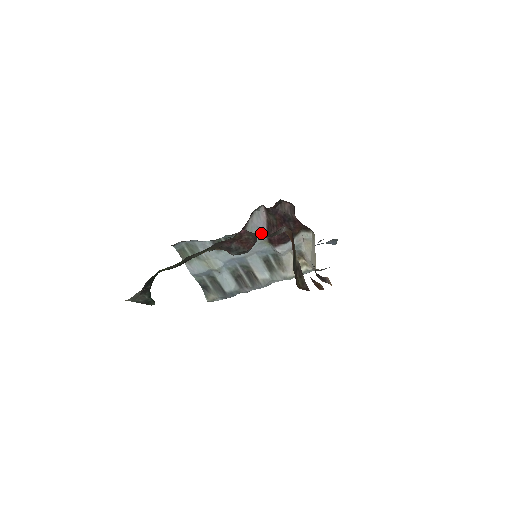
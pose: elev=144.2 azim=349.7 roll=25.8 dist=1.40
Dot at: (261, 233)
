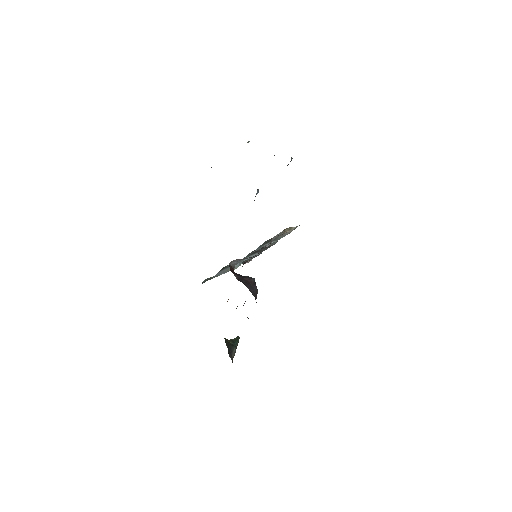
Dot at: (246, 258)
